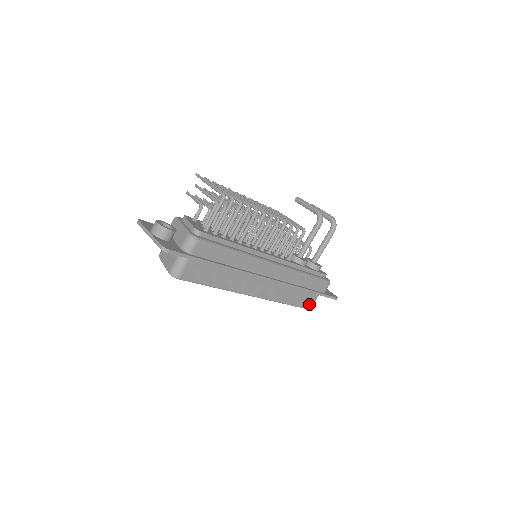
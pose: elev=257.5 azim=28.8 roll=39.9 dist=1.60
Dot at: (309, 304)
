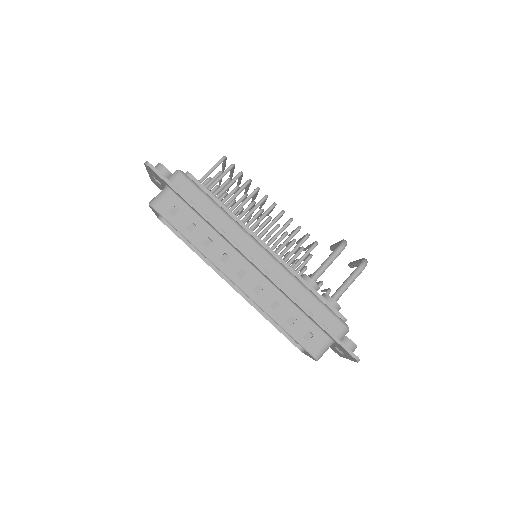
Dot at: (314, 347)
